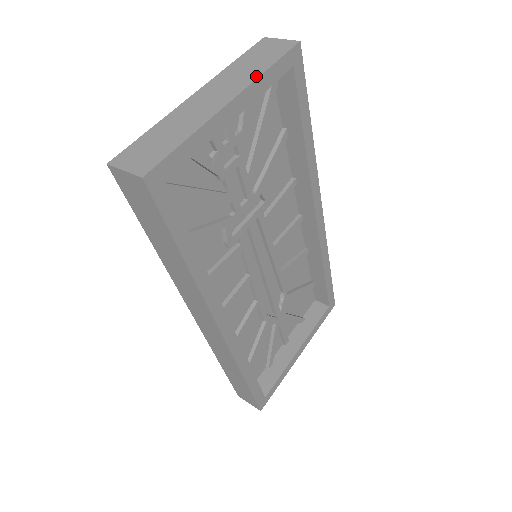
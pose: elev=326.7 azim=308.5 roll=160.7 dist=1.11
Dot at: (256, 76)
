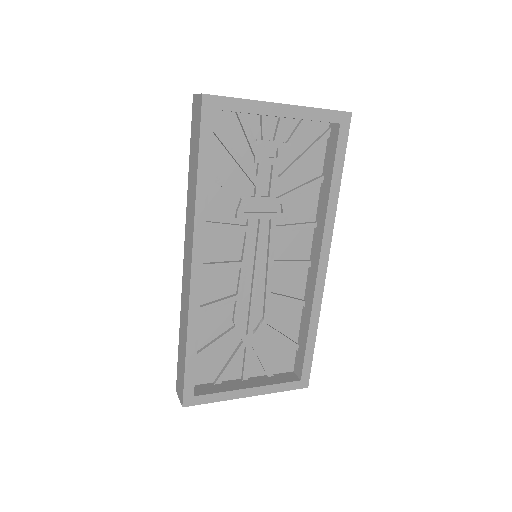
Dot at: (309, 107)
